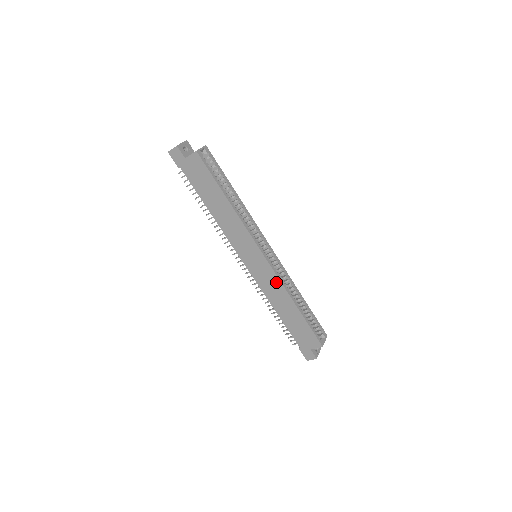
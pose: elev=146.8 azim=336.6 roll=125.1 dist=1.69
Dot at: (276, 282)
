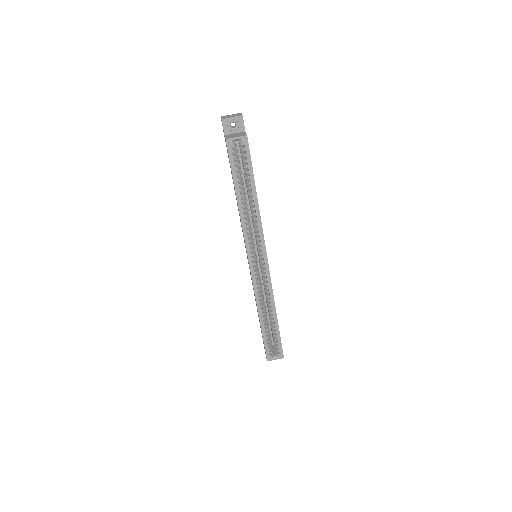
Dot at: occluded
